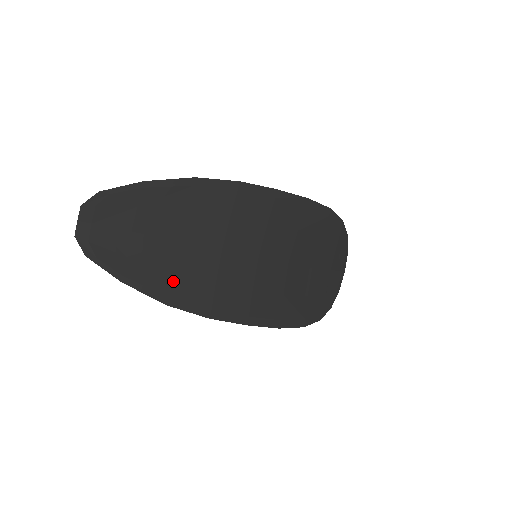
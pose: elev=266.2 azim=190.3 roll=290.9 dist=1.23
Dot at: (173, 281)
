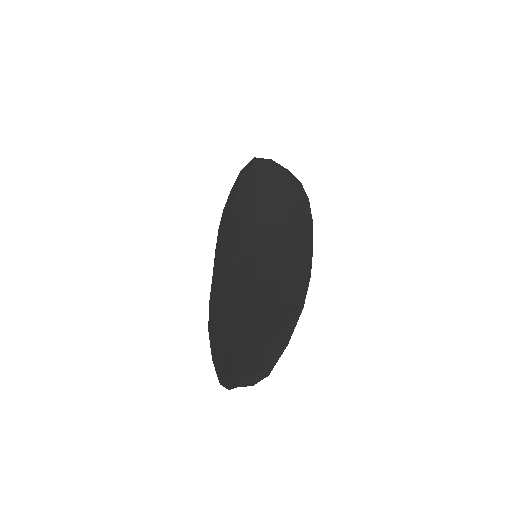
Dot at: (224, 324)
